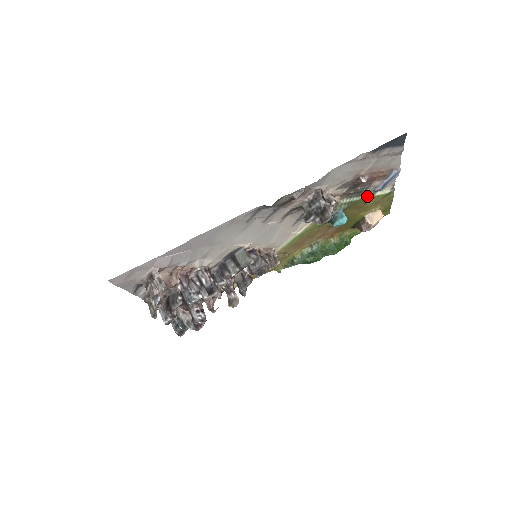
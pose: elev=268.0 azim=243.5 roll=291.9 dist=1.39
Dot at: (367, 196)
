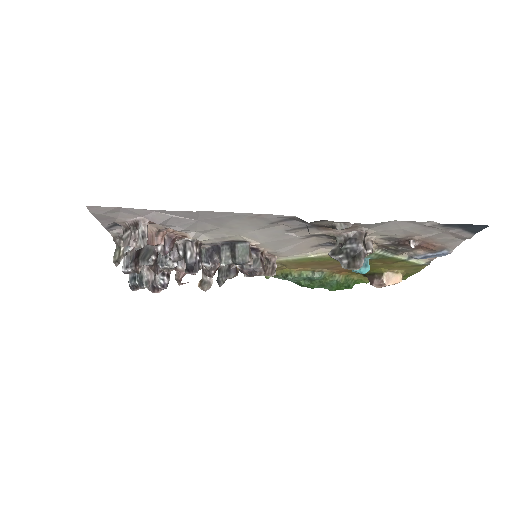
Dot at: (401, 258)
